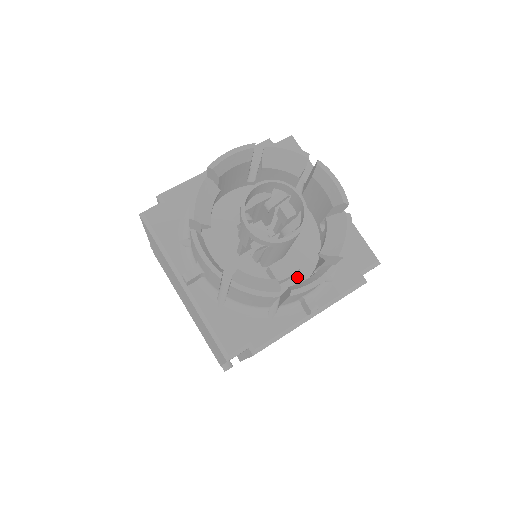
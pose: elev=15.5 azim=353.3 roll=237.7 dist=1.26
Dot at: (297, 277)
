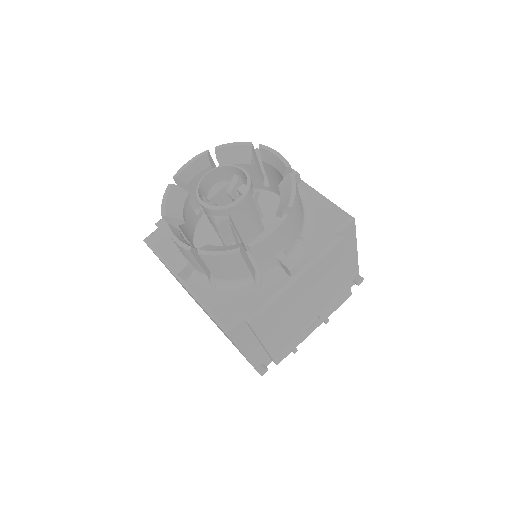
Dot at: occluded
